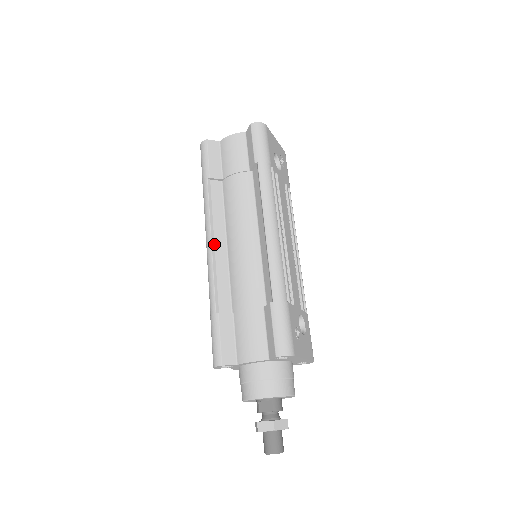
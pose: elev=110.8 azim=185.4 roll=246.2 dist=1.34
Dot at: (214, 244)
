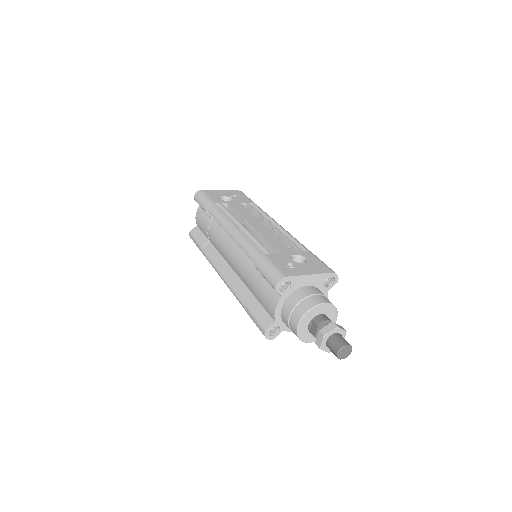
Dot at: (223, 275)
